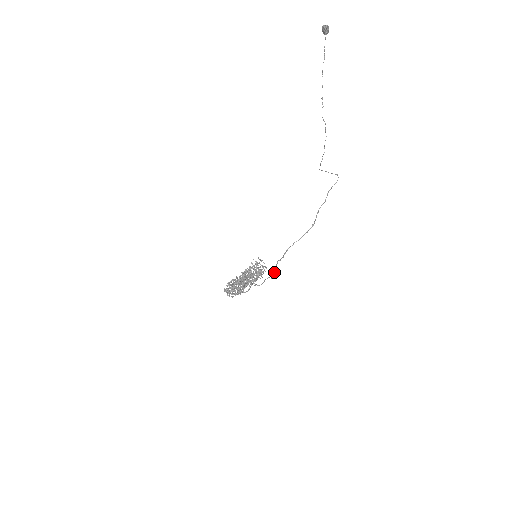
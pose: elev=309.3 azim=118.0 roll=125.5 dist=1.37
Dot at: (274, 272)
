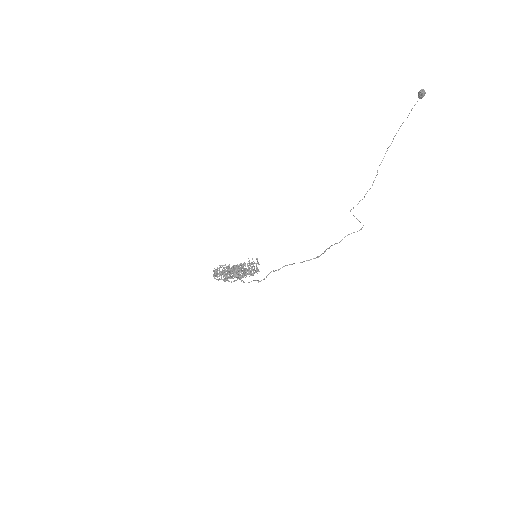
Dot at: (264, 278)
